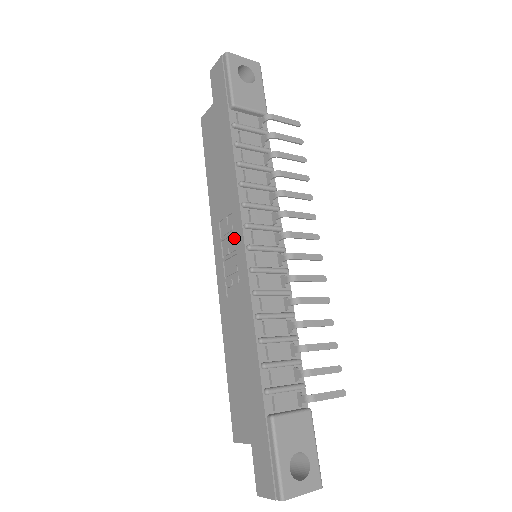
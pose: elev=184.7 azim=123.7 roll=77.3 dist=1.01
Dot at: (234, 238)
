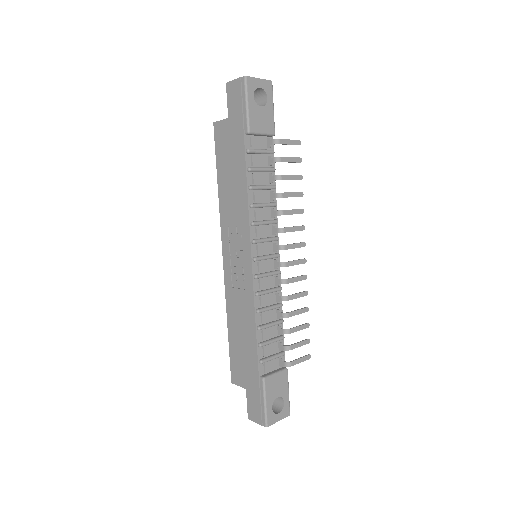
Dot at: (242, 246)
